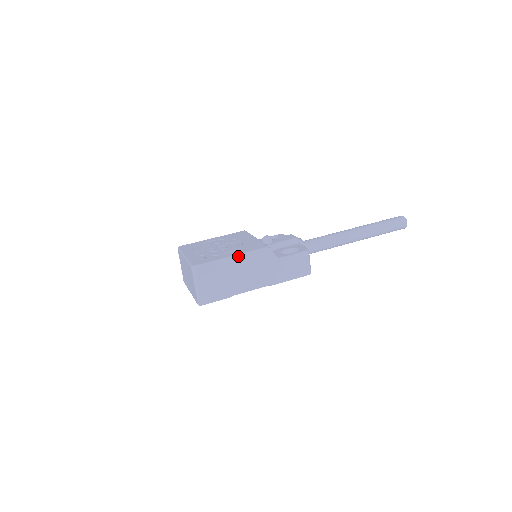
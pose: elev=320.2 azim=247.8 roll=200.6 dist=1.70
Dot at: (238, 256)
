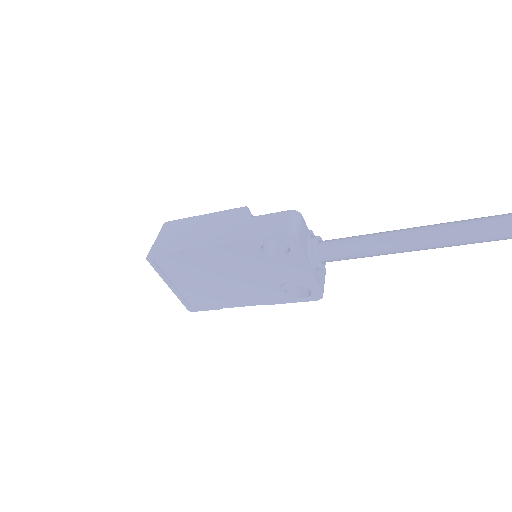
Dot at: (210, 214)
